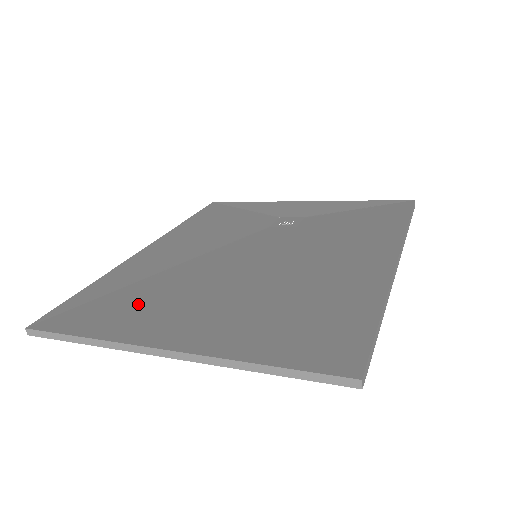
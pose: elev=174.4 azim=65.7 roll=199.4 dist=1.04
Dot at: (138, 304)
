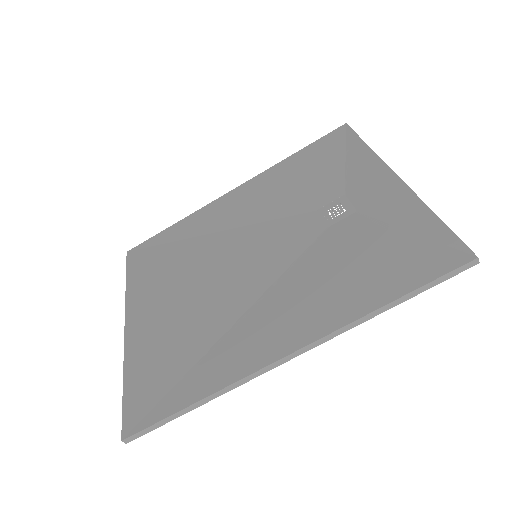
Dot at: (162, 268)
